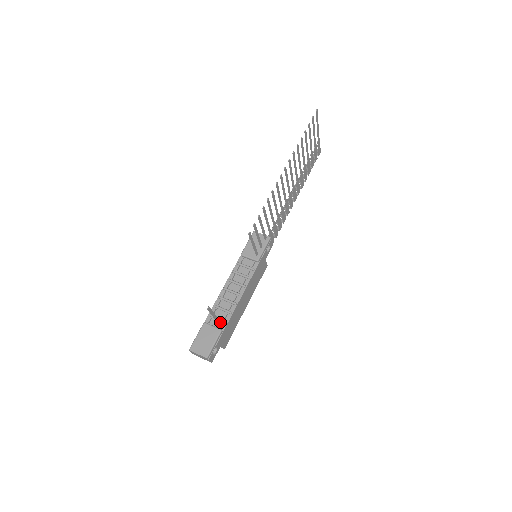
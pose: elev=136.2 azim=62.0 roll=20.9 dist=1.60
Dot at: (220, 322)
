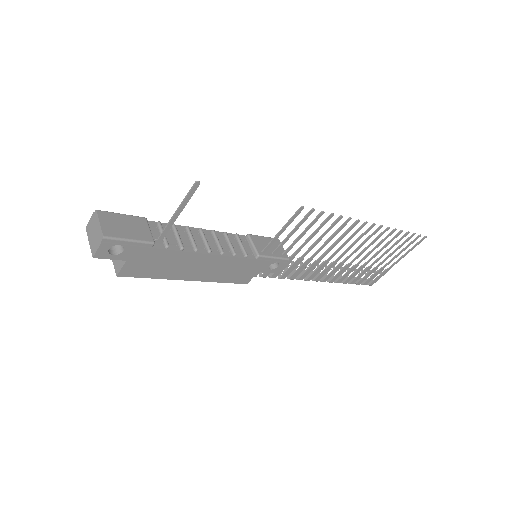
Dot at: (165, 235)
